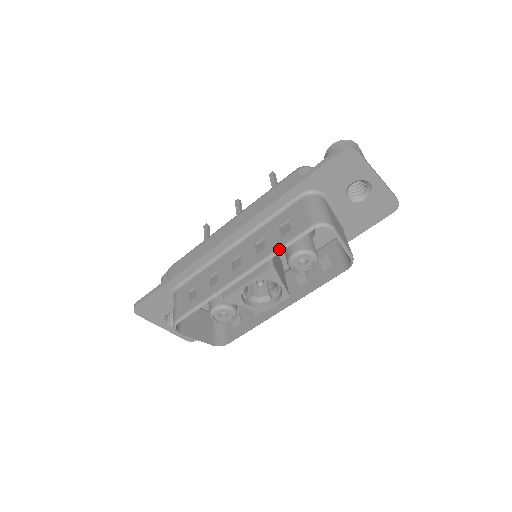
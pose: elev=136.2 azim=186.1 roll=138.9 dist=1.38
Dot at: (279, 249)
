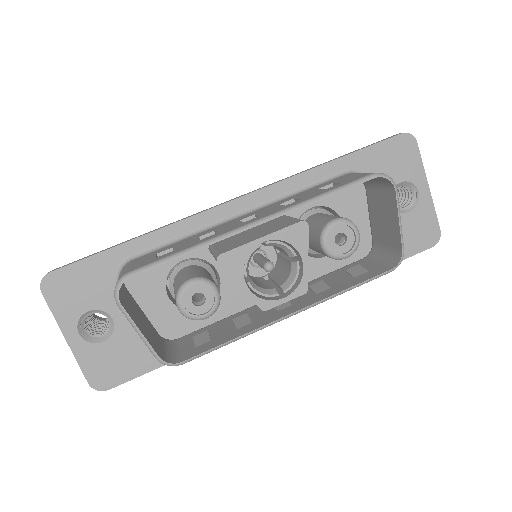
Dot at: (325, 193)
